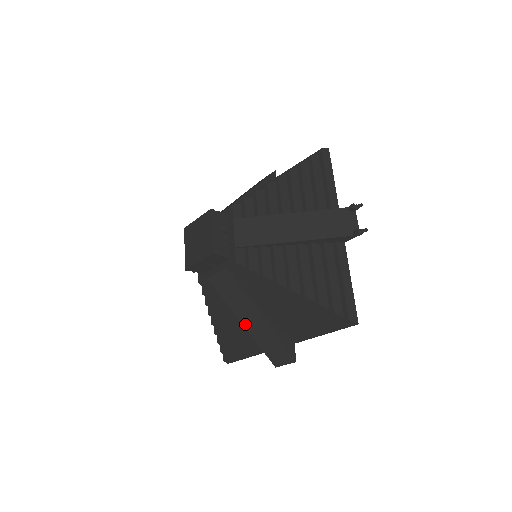
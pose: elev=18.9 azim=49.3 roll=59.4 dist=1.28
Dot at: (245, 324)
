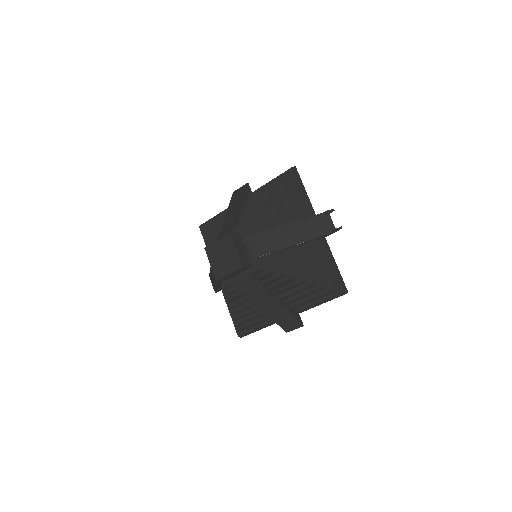
Dot at: (263, 309)
